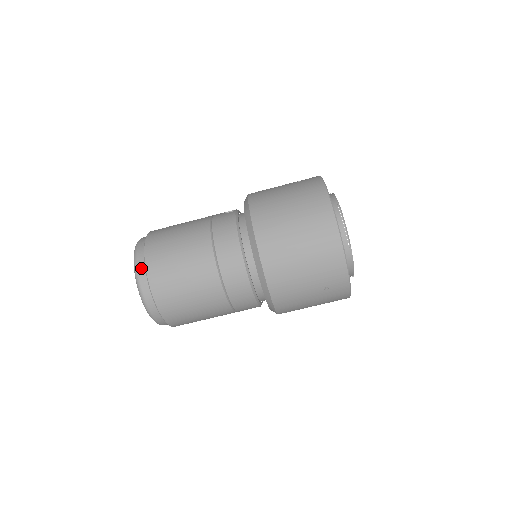
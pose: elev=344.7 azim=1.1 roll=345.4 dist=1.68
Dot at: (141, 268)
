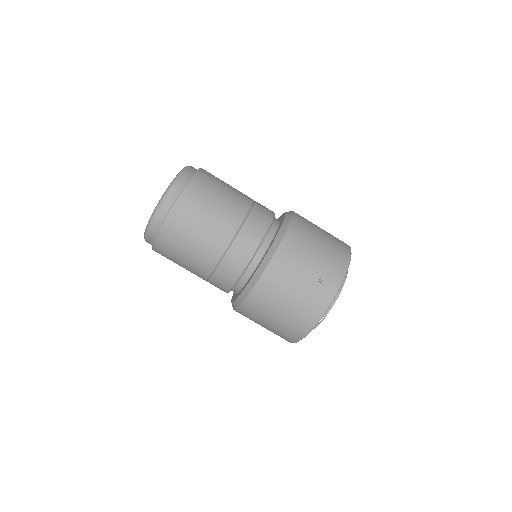
Dot at: (194, 168)
